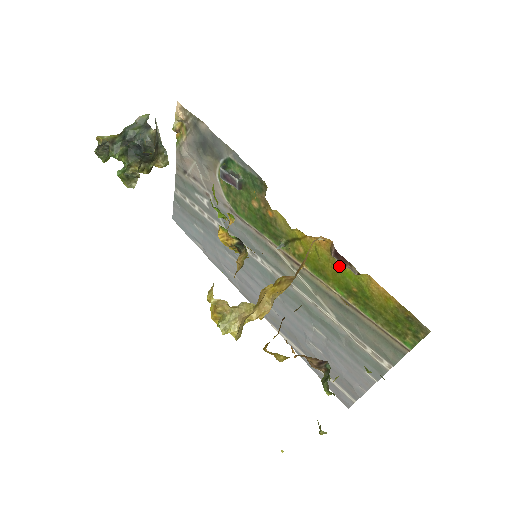
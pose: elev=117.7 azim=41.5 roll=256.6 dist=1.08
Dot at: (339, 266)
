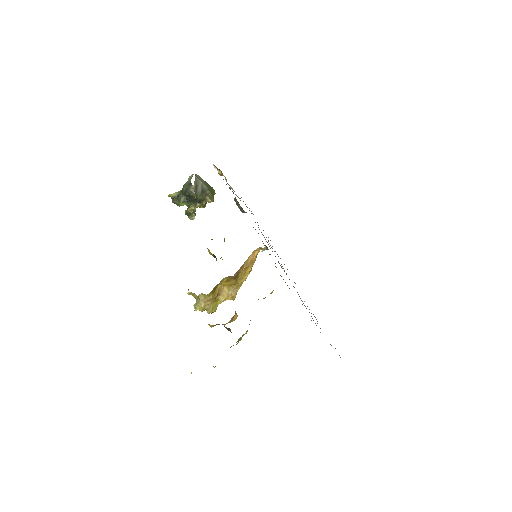
Dot at: occluded
